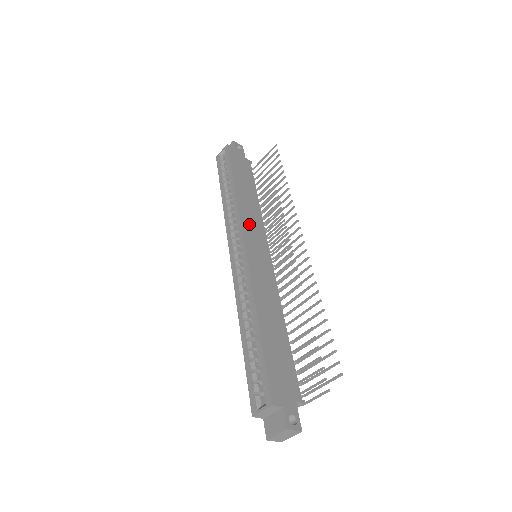
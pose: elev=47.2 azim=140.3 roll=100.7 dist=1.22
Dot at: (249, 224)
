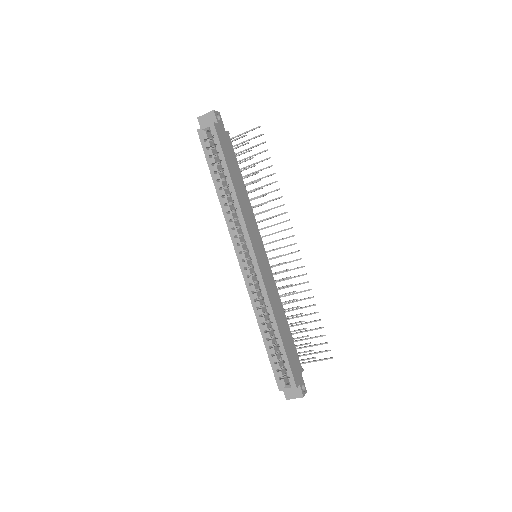
Dot at: (251, 230)
